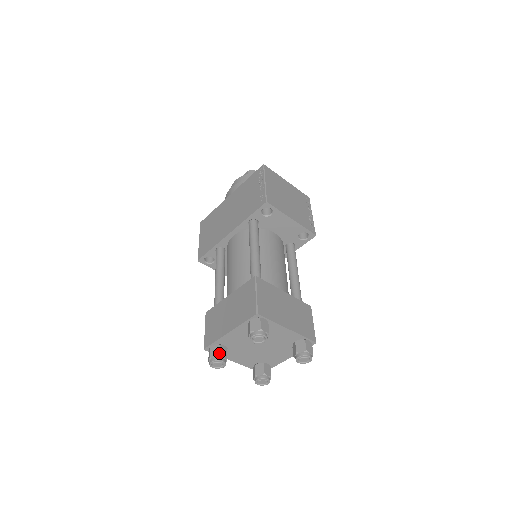
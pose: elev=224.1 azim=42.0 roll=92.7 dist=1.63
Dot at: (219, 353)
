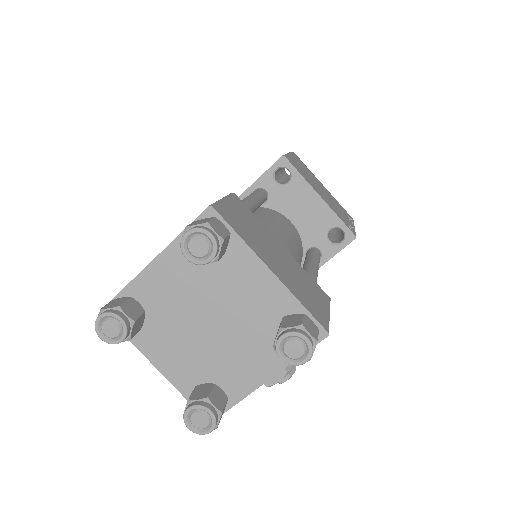
Dot at: (121, 303)
